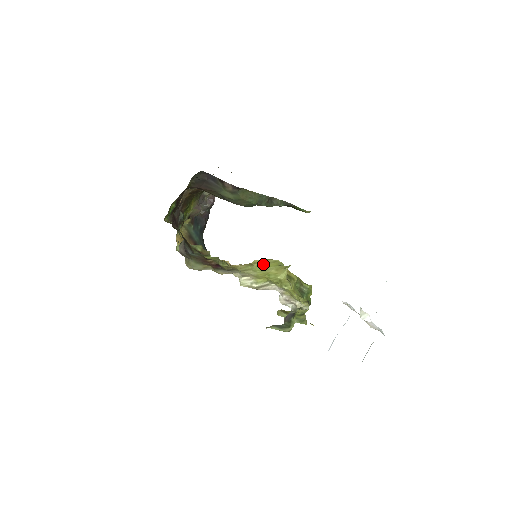
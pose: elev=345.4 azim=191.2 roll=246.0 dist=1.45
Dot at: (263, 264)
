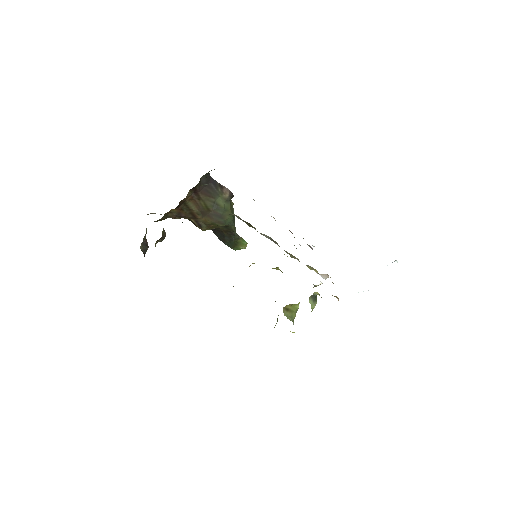
Dot at: occluded
